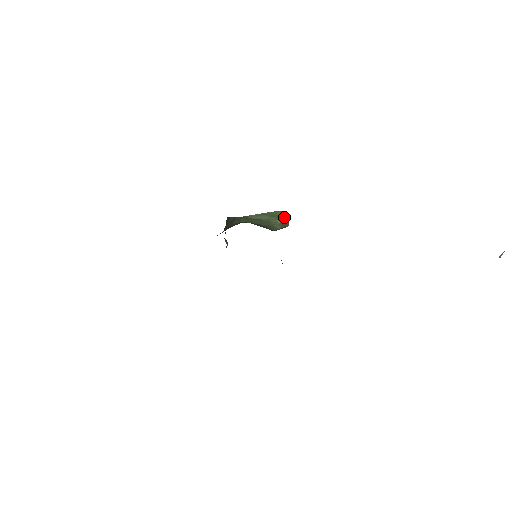
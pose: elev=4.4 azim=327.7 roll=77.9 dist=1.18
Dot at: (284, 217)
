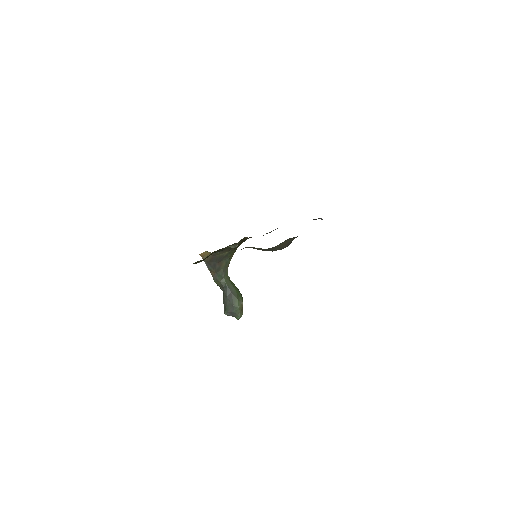
Dot at: (242, 310)
